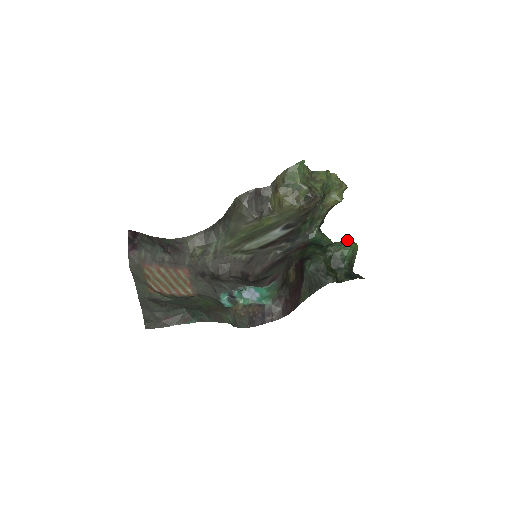
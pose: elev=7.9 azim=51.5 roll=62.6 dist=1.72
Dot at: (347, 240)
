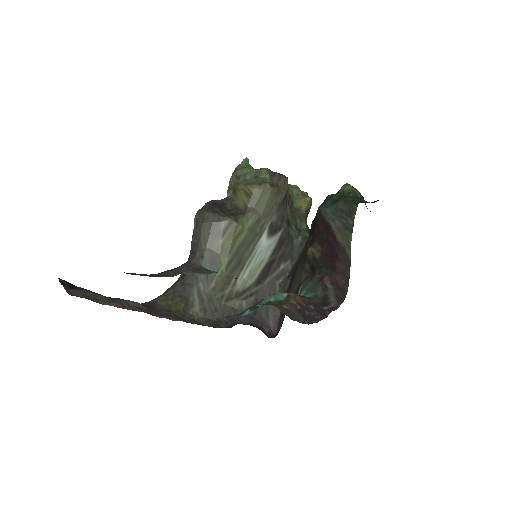
Dot at: occluded
